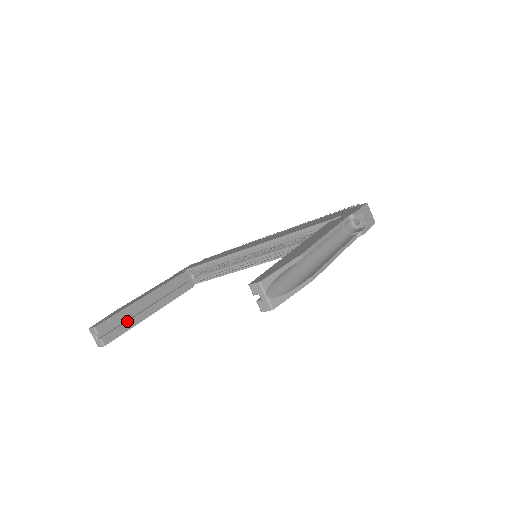
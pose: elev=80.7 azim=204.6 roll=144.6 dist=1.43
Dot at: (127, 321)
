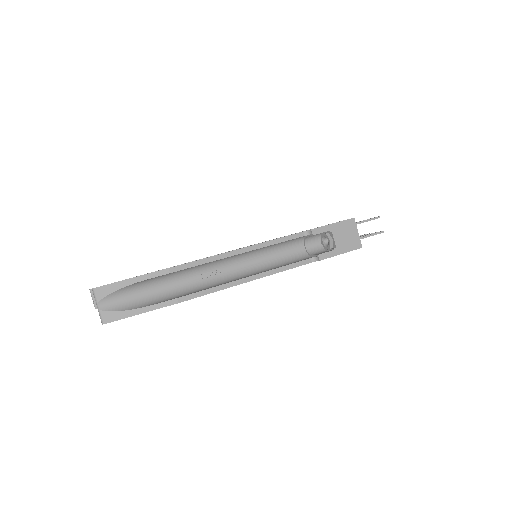
Dot at: occluded
